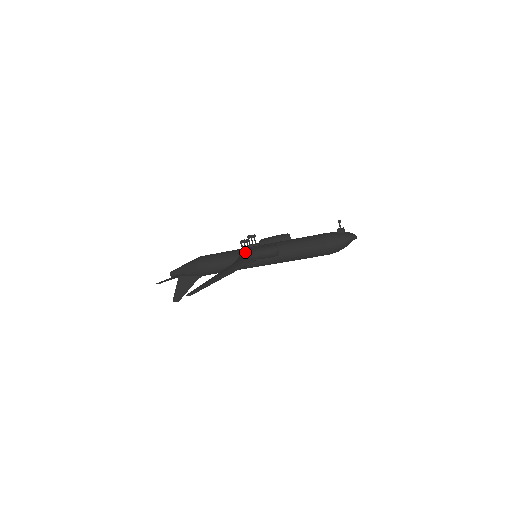
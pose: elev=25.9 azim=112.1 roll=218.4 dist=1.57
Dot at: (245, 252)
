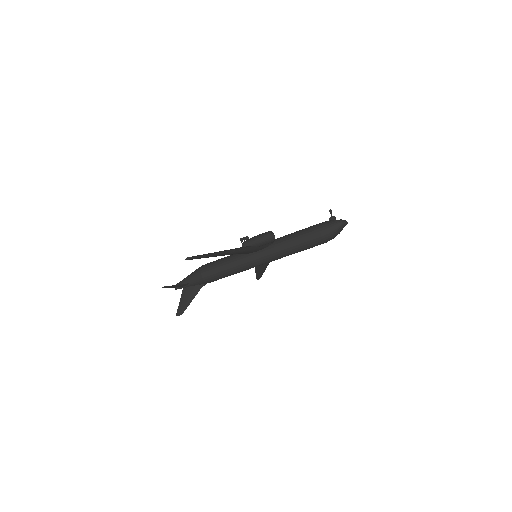
Dot at: (244, 241)
